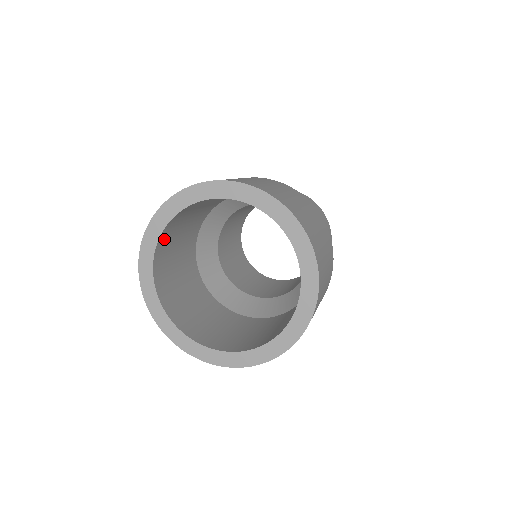
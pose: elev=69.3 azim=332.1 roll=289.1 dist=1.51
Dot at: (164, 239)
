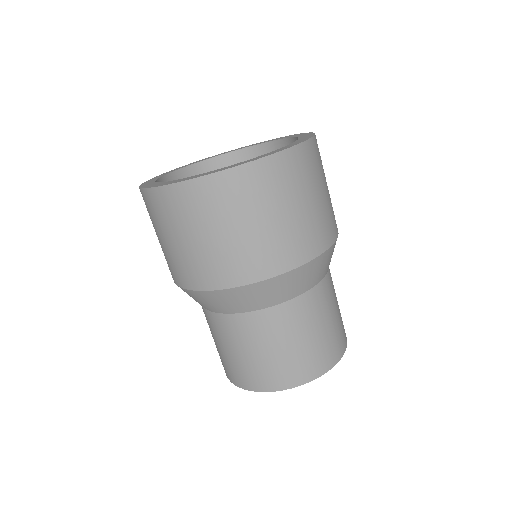
Dot at: (225, 165)
